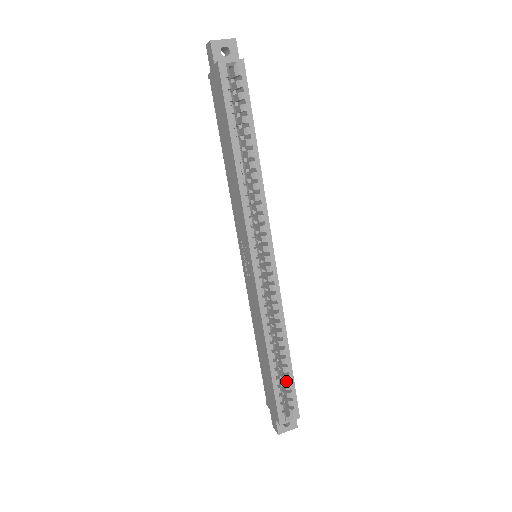
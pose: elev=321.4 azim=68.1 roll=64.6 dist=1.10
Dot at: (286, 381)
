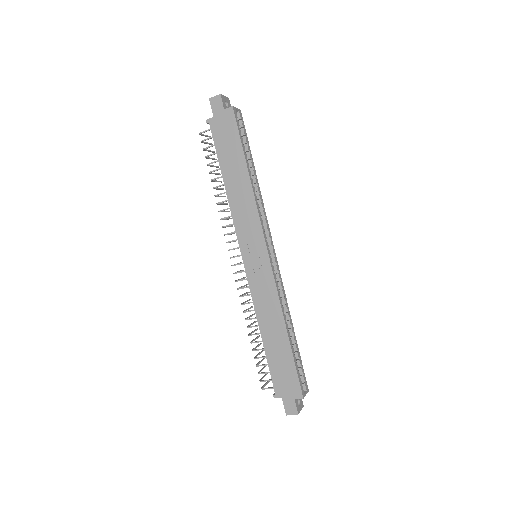
Dot at: occluded
